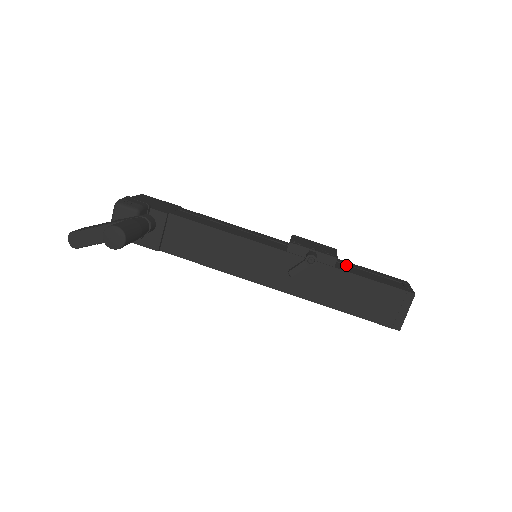
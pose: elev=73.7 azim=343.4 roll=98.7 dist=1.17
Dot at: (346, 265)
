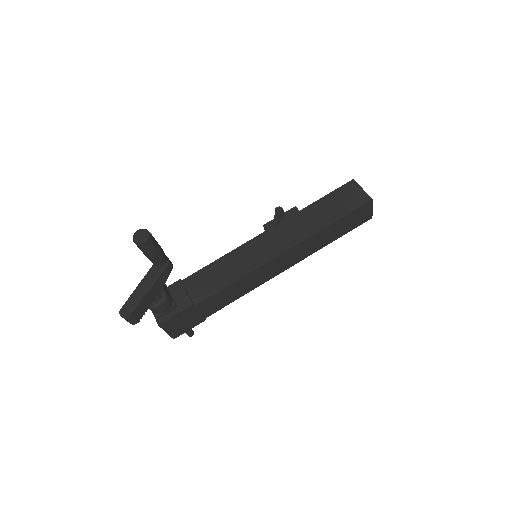
Dot at: occluded
